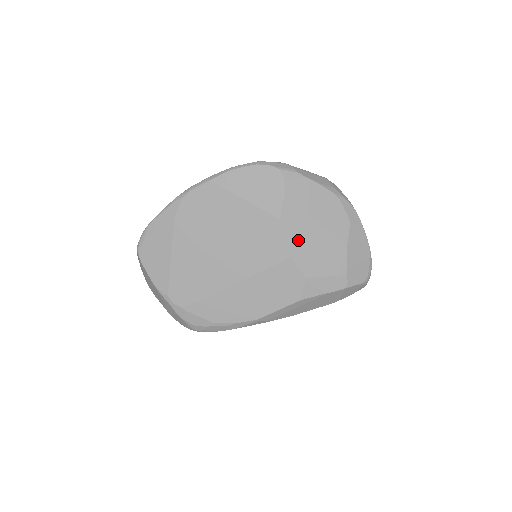
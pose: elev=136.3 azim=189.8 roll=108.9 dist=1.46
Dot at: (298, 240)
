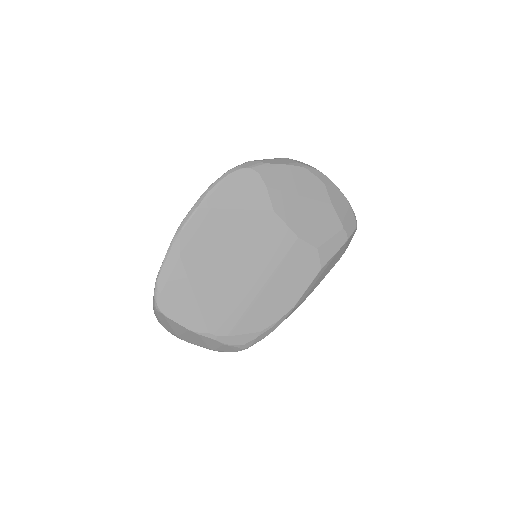
Dot at: (296, 220)
